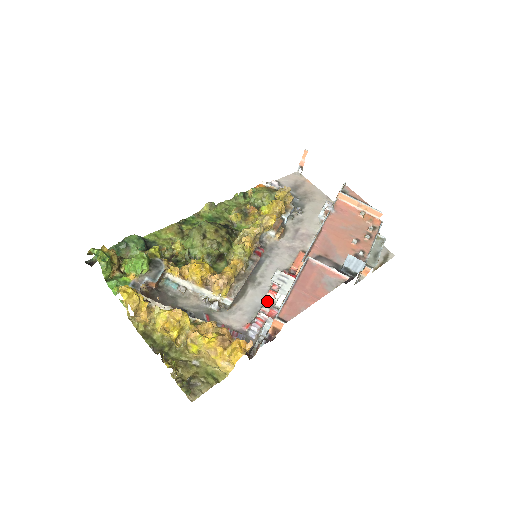
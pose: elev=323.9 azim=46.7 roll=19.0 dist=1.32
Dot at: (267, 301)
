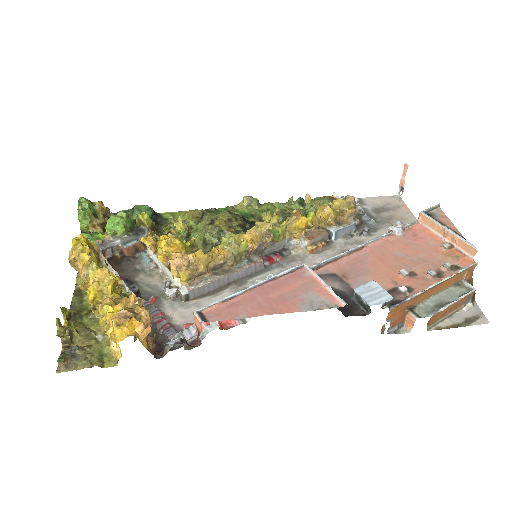
Dot at: occluded
